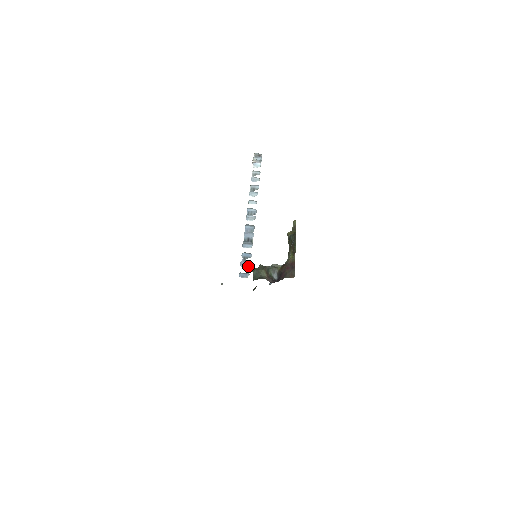
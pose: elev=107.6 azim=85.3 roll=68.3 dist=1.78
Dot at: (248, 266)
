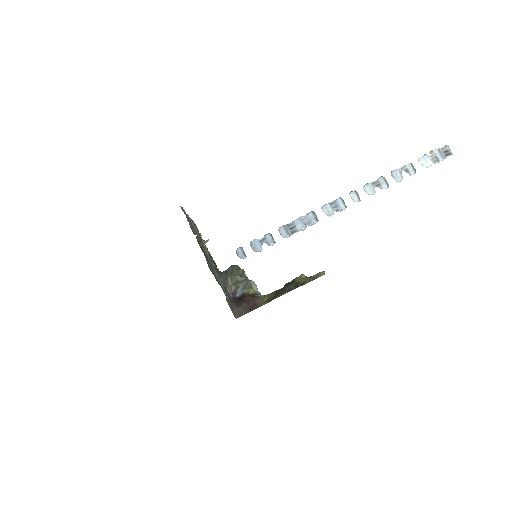
Dot at: (255, 250)
